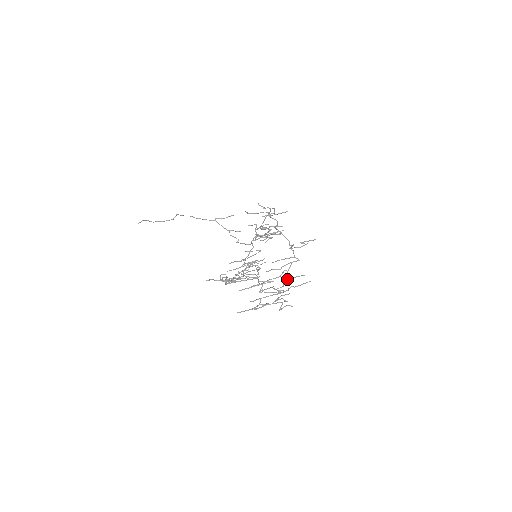
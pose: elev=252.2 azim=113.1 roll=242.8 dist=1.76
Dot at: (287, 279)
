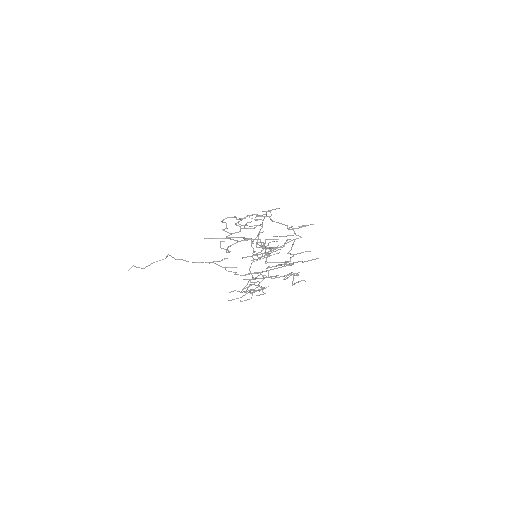
Dot at: (293, 254)
